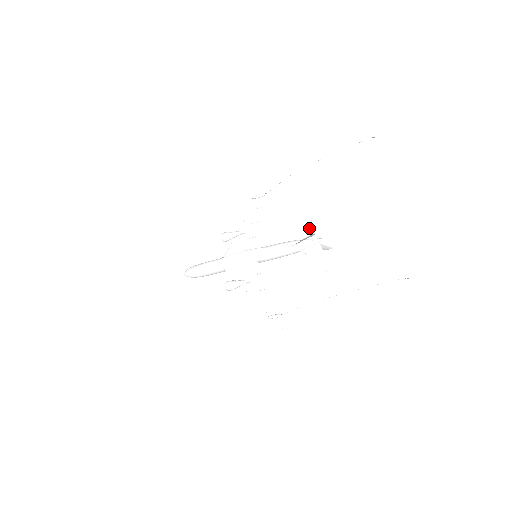
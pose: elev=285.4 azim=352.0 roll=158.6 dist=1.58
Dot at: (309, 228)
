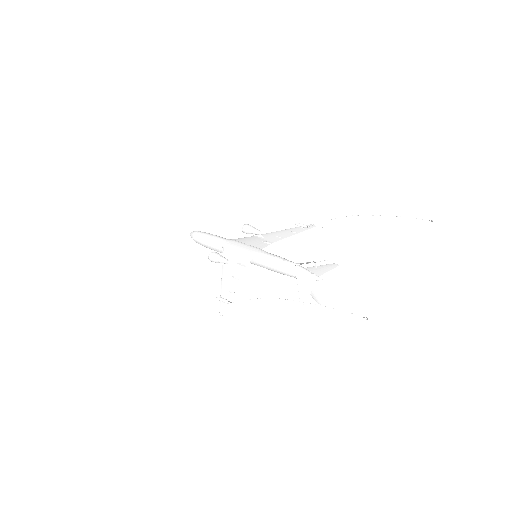
Dot at: (318, 266)
